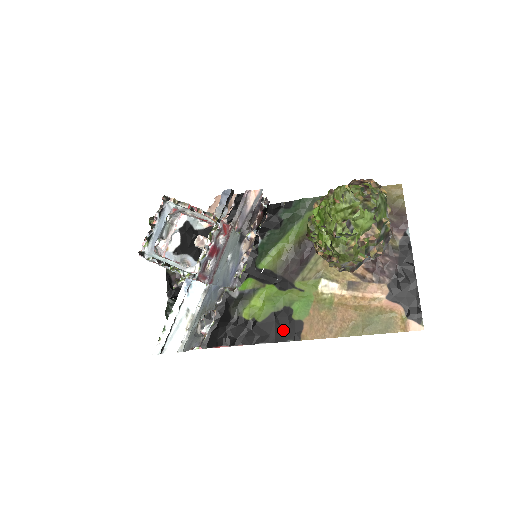
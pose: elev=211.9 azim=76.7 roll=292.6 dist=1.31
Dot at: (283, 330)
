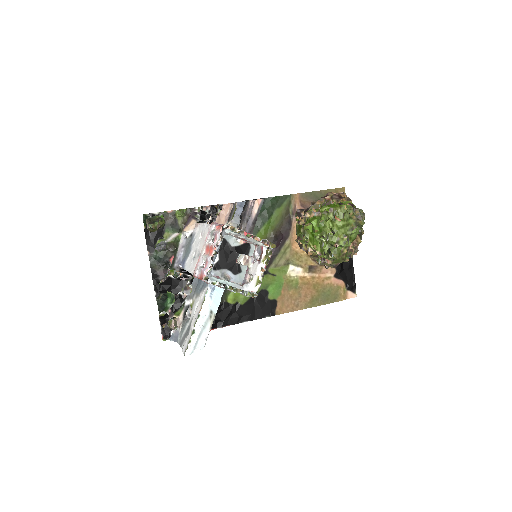
Dot at: (261, 309)
